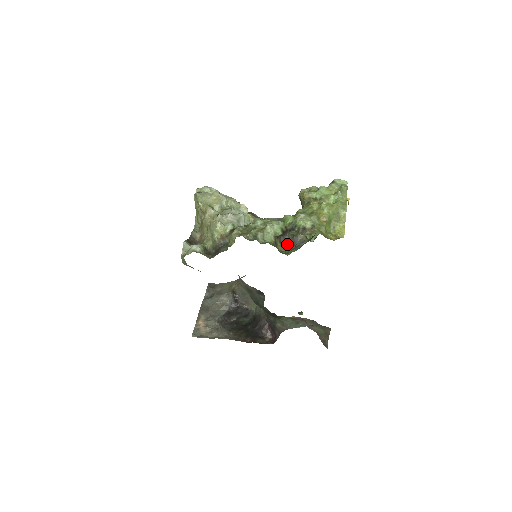
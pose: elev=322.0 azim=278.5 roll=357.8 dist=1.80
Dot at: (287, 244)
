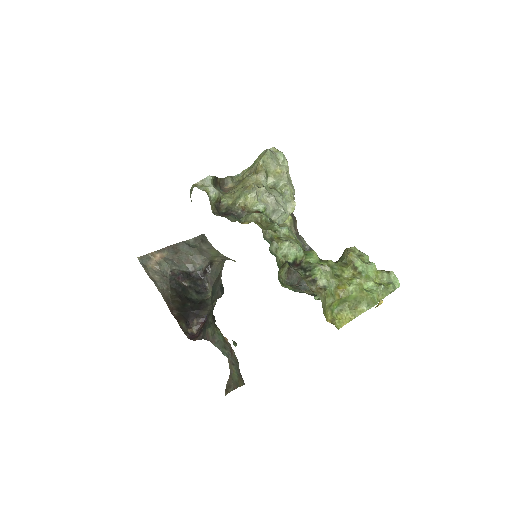
Dot at: (293, 276)
